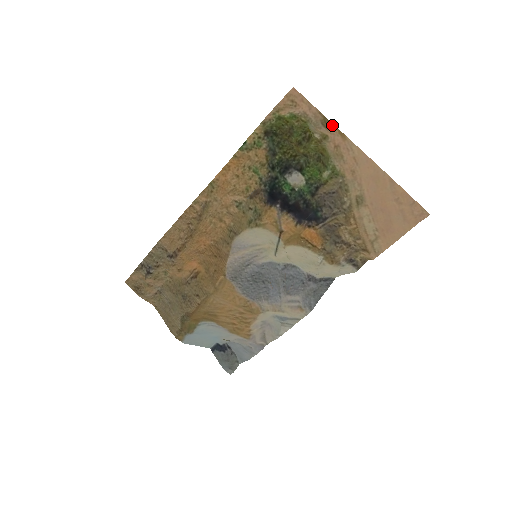
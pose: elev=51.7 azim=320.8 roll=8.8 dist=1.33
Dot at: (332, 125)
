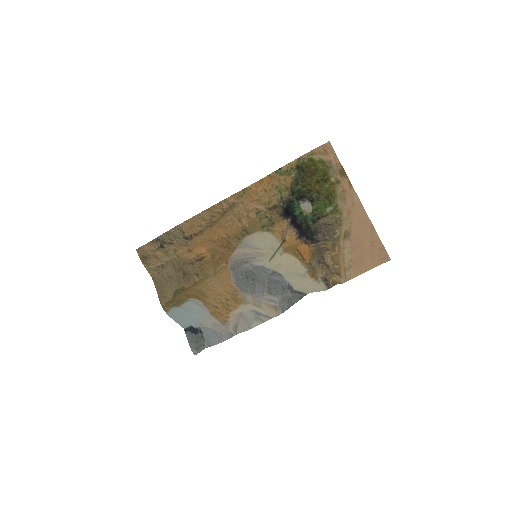
Dot at: (346, 175)
